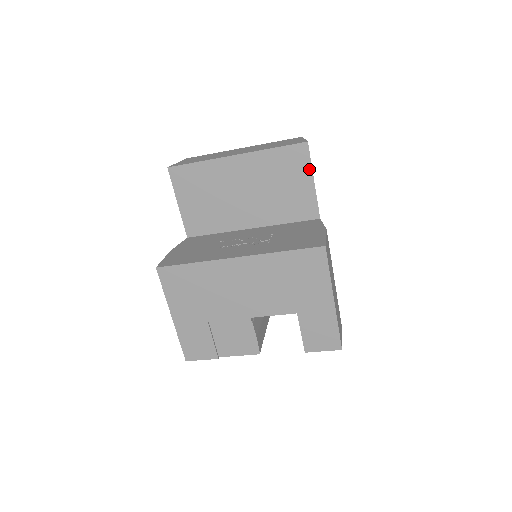
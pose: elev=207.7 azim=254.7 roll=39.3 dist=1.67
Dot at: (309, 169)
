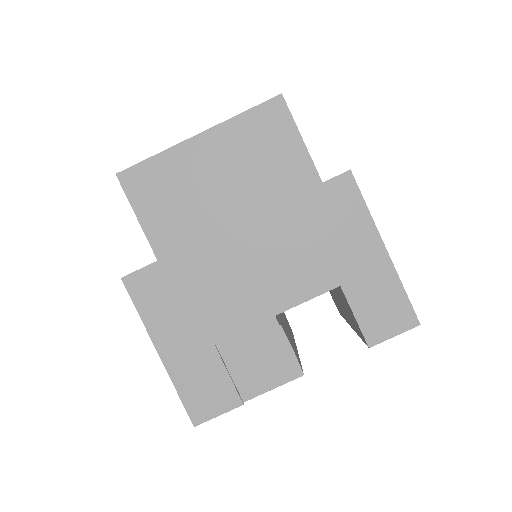
Dot at: (292, 126)
